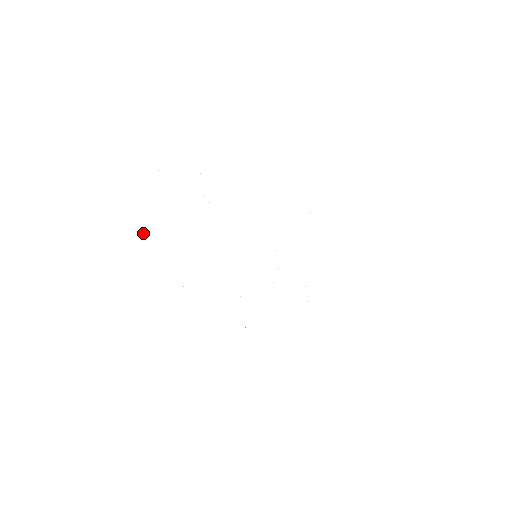
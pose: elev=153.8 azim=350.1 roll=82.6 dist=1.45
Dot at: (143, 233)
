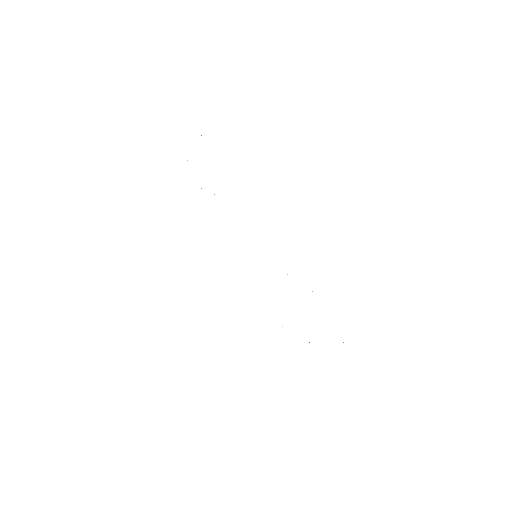
Dot at: occluded
